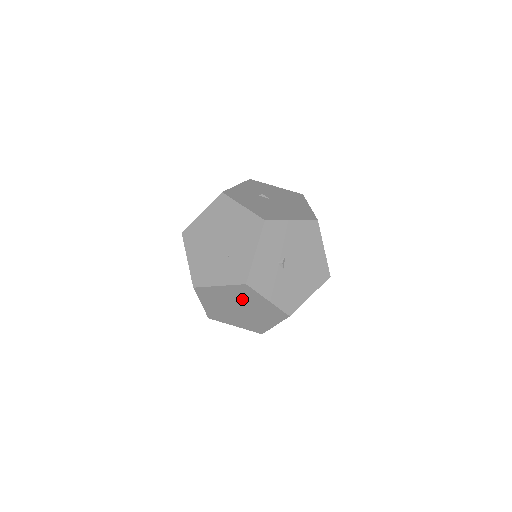
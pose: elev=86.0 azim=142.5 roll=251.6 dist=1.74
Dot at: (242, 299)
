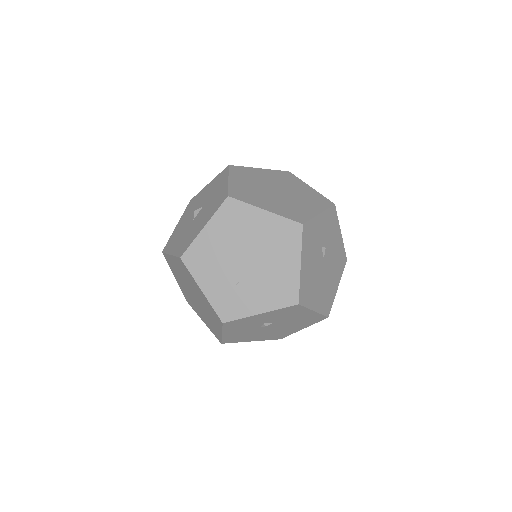
Dot at: (206, 307)
